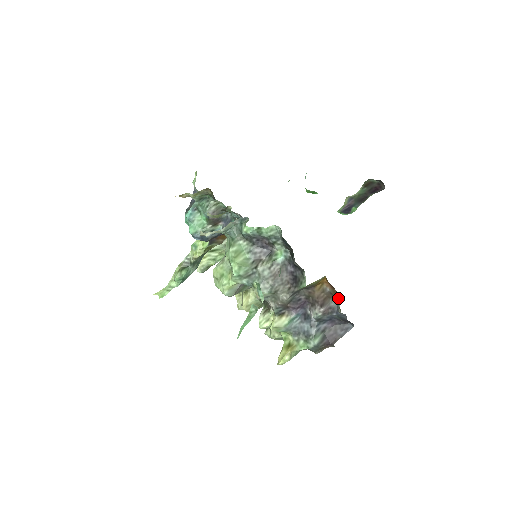
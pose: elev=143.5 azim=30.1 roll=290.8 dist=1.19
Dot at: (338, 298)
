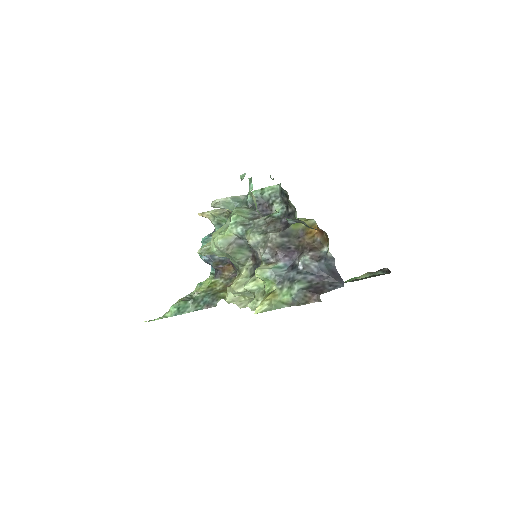
Dot at: occluded
